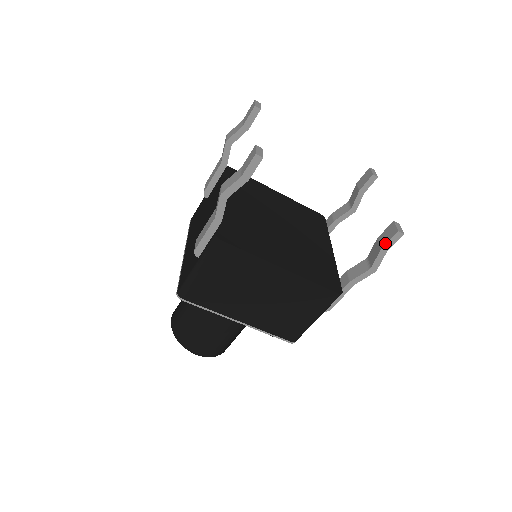
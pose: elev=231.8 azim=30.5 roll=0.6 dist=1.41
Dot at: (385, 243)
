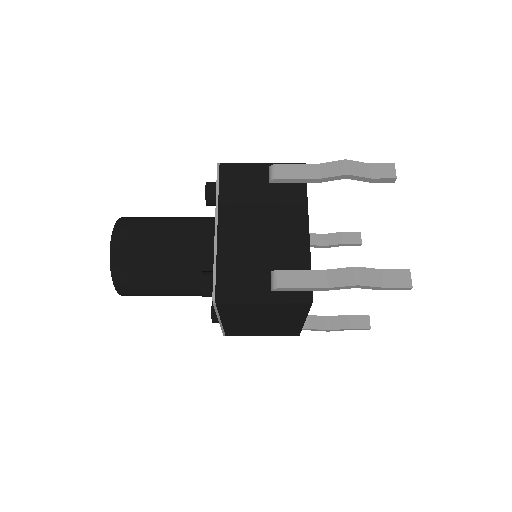
Dot at: (356, 328)
